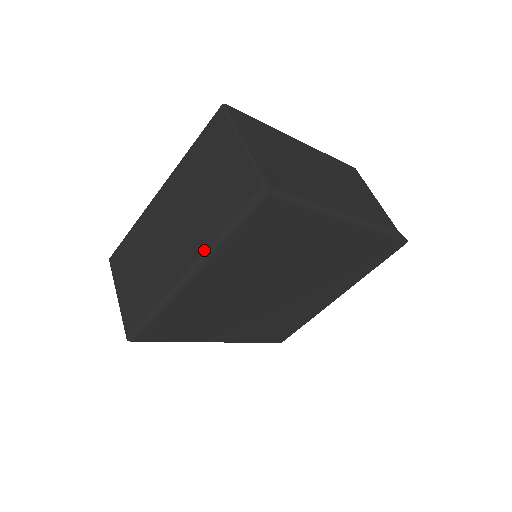
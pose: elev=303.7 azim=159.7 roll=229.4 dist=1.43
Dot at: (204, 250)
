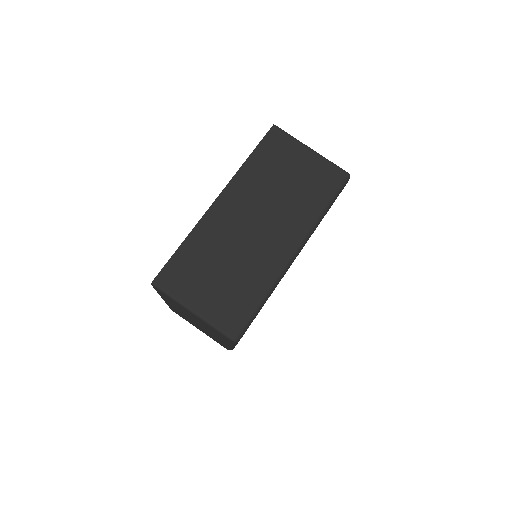
Dot at: (310, 228)
